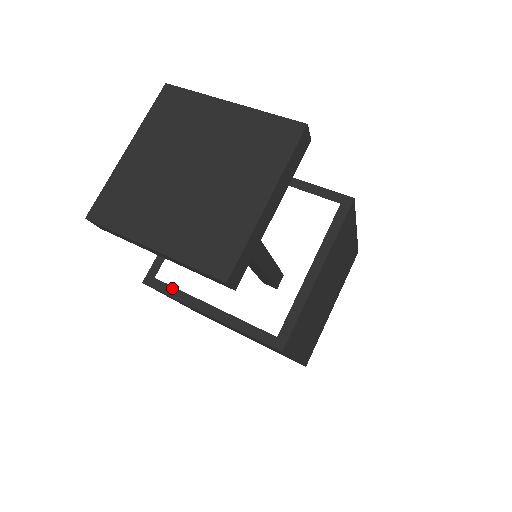
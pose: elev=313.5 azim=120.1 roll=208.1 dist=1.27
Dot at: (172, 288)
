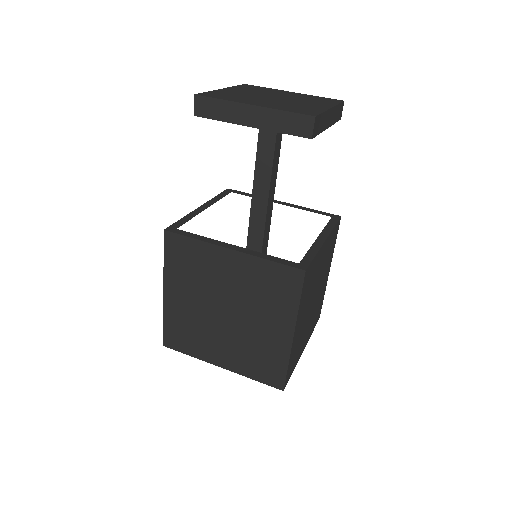
Dot at: (195, 234)
